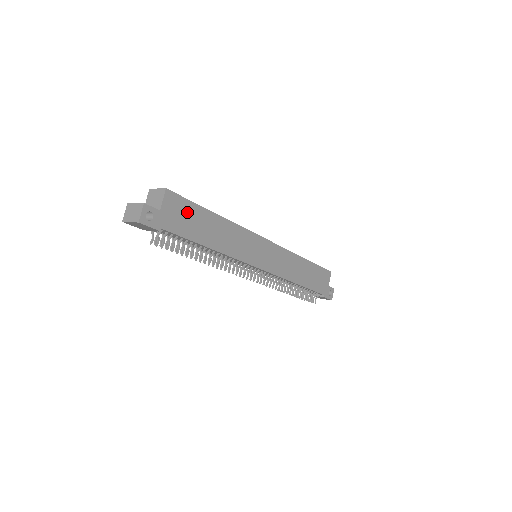
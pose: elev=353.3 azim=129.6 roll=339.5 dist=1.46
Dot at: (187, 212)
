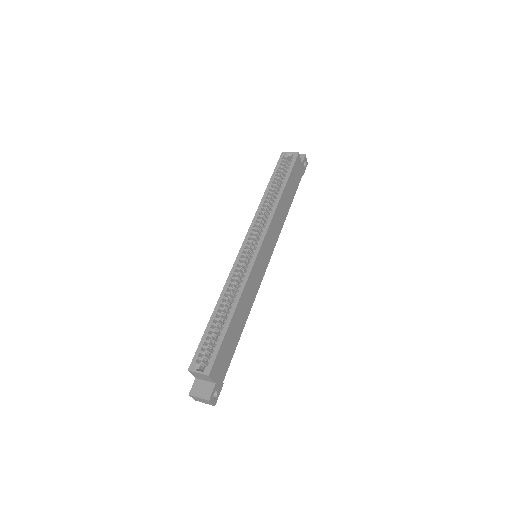
Dot at: (223, 352)
